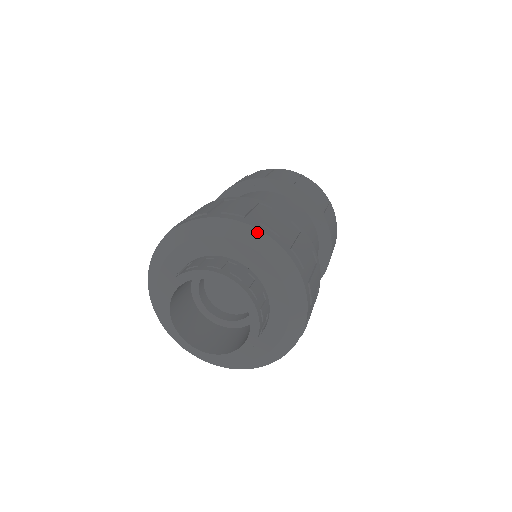
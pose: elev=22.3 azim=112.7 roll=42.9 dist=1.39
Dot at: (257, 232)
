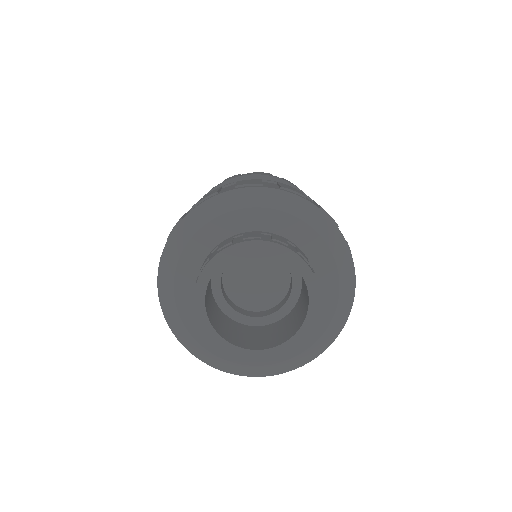
Dot at: (323, 215)
